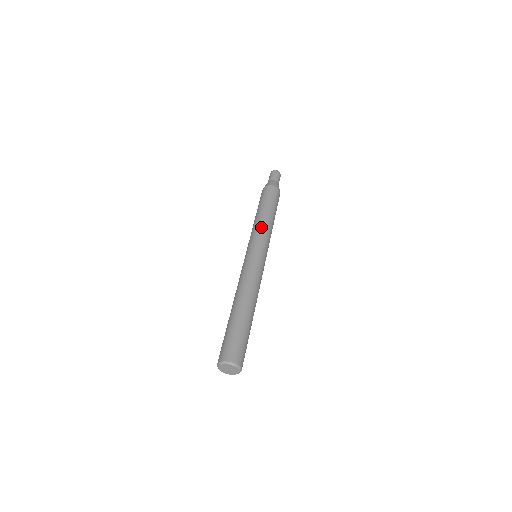
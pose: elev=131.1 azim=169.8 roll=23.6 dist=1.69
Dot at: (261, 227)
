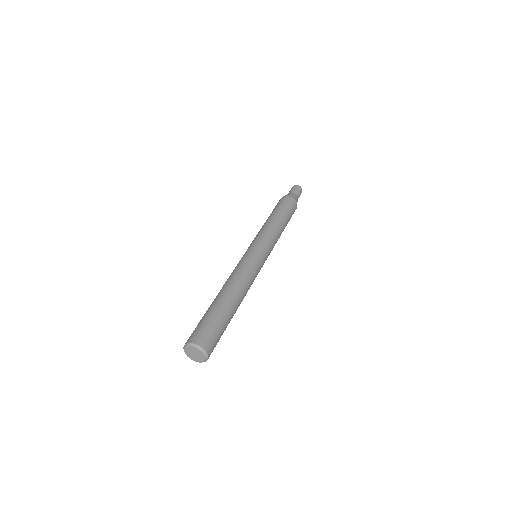
Dot at: (265, 229)
